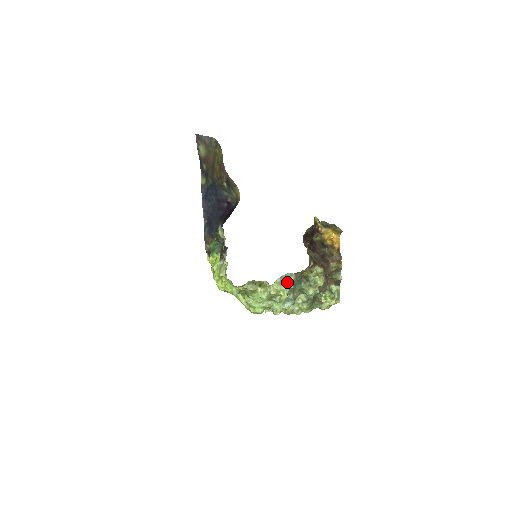
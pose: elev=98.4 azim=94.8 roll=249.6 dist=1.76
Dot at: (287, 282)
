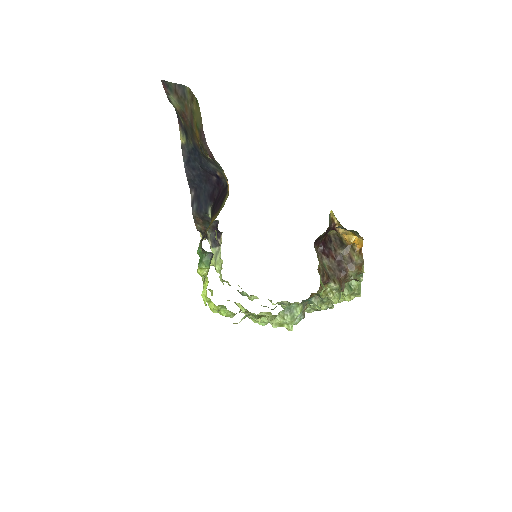
Dot at: (292, 314)
